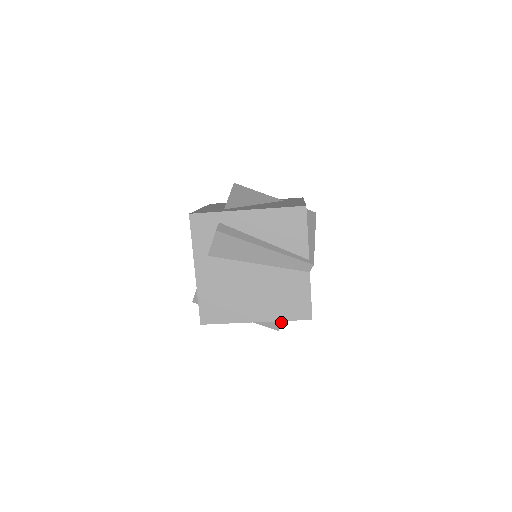
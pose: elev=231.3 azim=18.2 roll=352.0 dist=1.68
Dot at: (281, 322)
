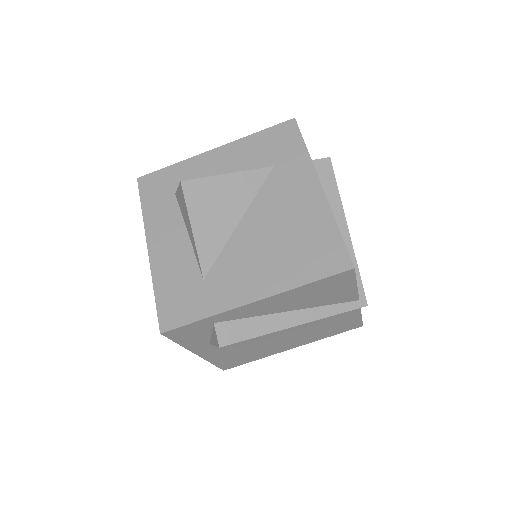
Dot at: occluded
